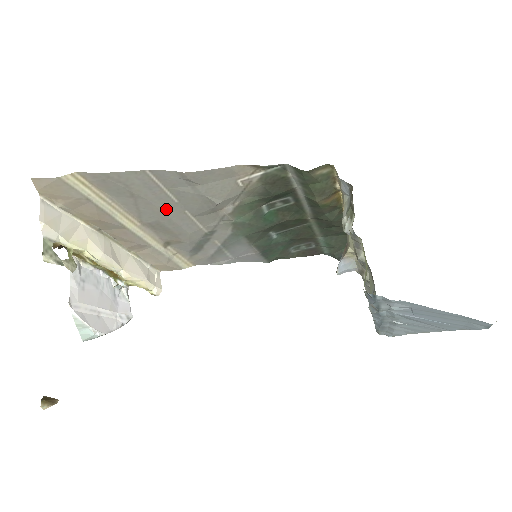
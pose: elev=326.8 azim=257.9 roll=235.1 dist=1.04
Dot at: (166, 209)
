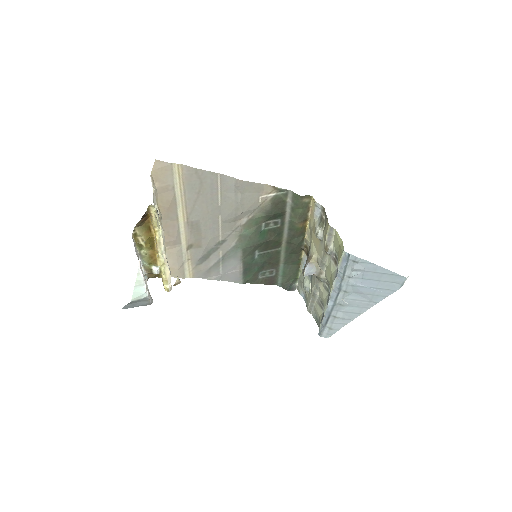
Dot at: (210, 210)
